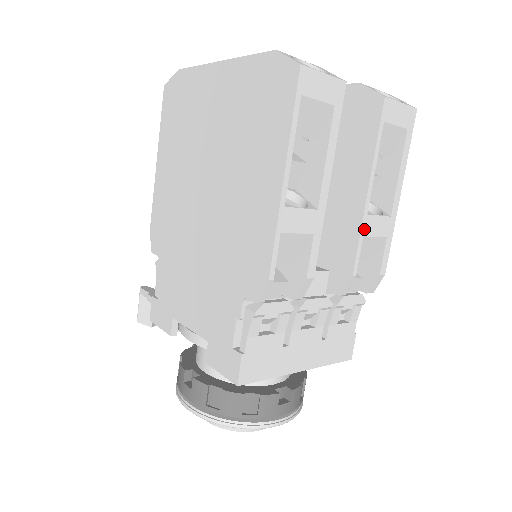
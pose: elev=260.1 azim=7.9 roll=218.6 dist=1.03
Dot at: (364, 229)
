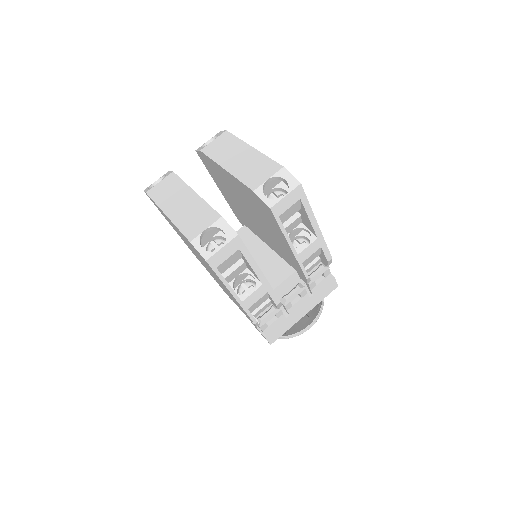
Dot at: (300, 260)
